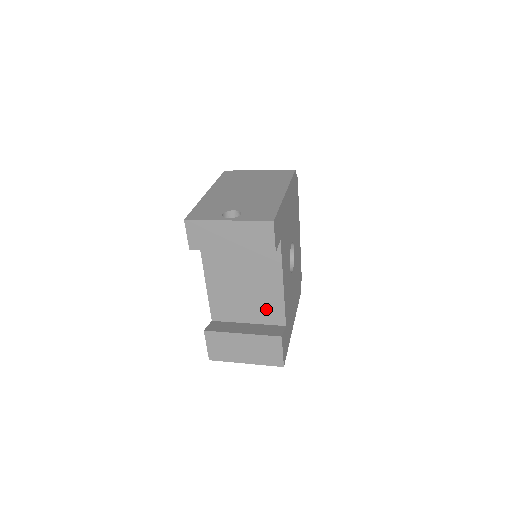
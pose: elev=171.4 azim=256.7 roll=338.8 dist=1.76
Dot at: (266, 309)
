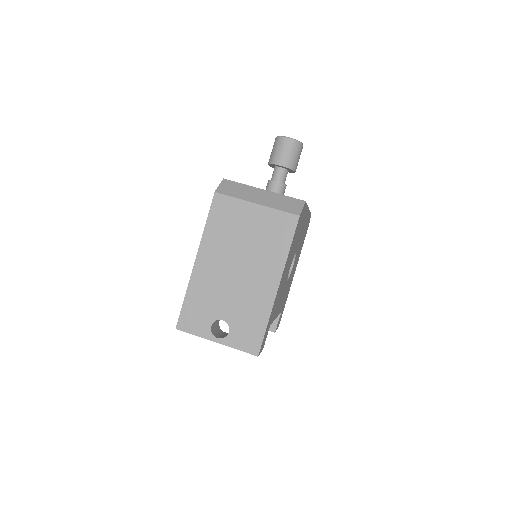
Dot at: occluded
